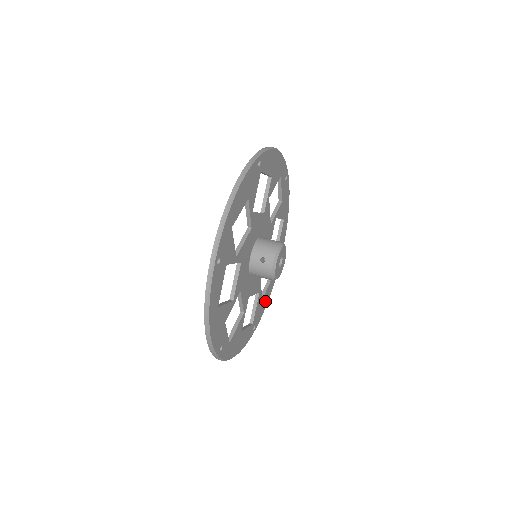
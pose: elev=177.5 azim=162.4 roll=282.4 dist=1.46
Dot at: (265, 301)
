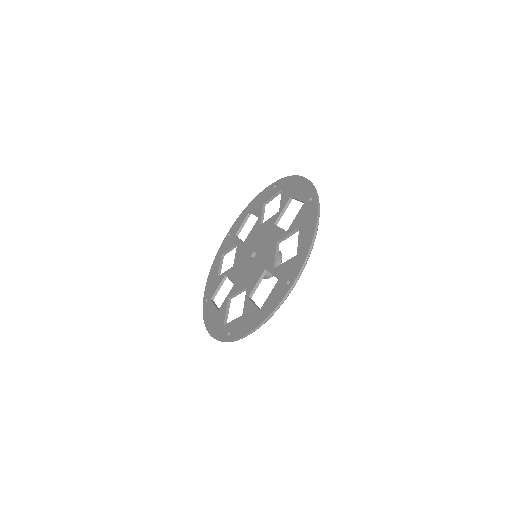
Dot at: occluded
